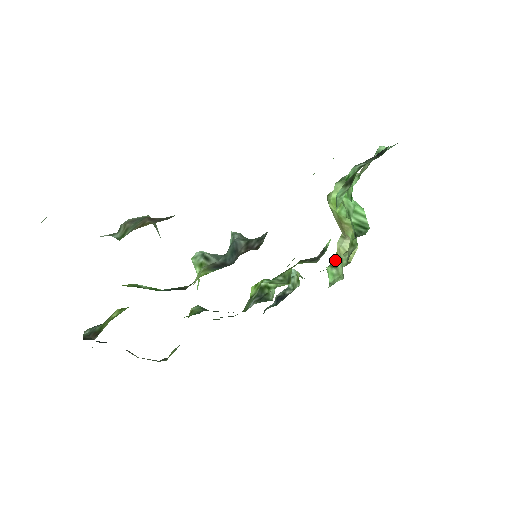
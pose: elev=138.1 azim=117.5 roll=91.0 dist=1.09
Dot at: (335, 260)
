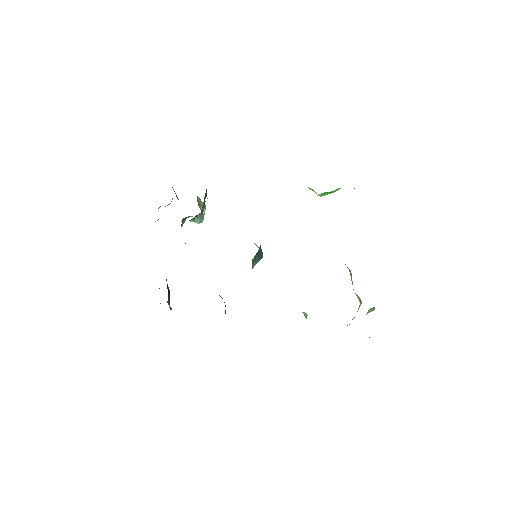
Dot at: occluded
